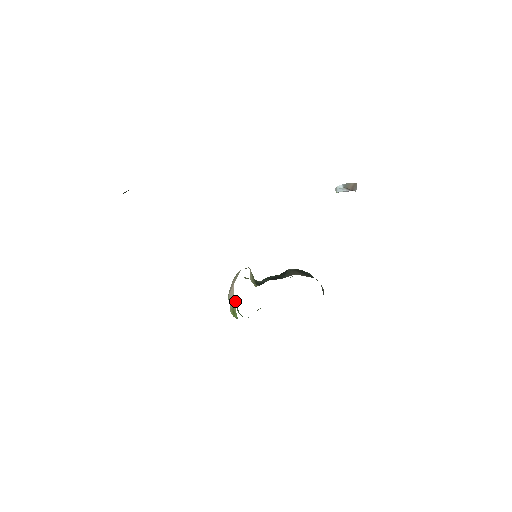
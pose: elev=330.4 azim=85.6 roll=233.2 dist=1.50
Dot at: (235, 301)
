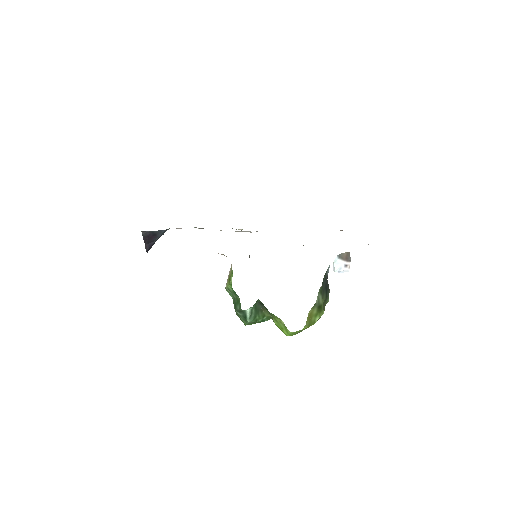
Dot at: (233, 299)
